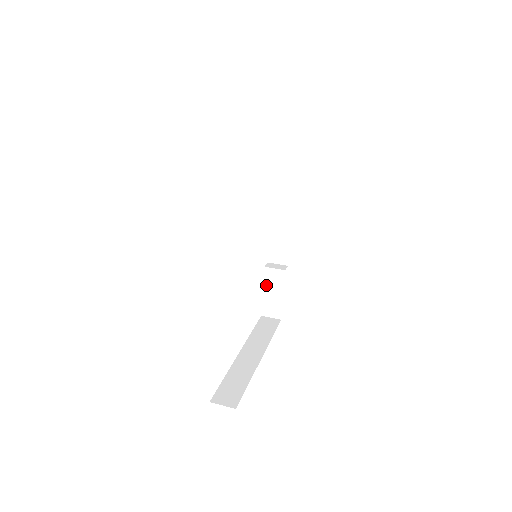
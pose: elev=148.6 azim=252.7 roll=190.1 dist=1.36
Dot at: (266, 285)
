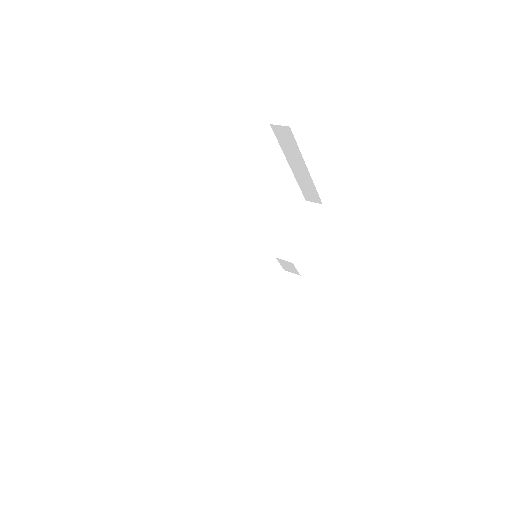
Dot at: (248, 333)
